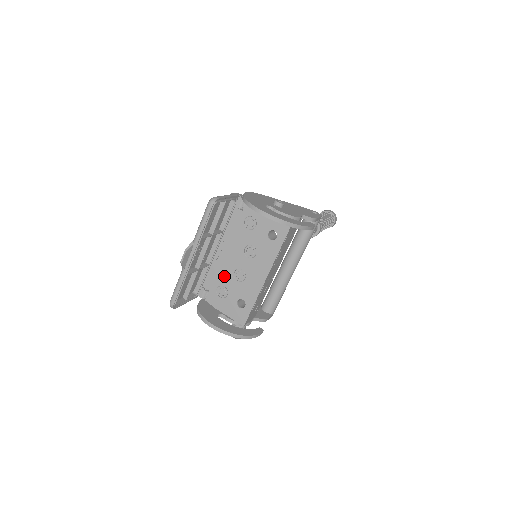
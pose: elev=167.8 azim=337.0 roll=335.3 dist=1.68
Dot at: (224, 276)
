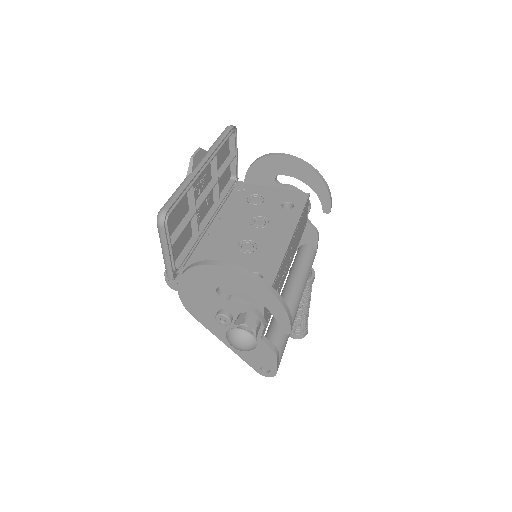
Dot at: (222, 251)
